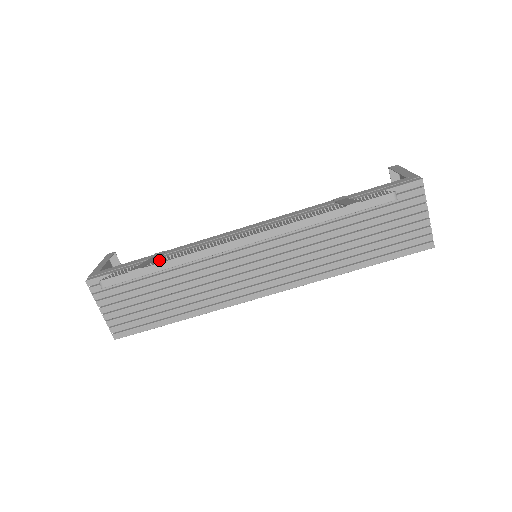
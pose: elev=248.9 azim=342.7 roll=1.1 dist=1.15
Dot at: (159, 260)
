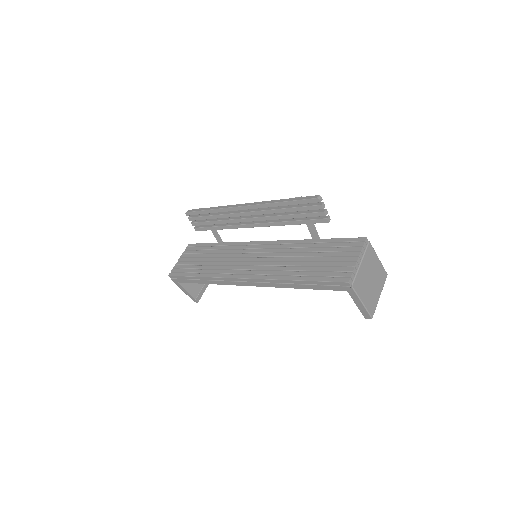
Dot at: (215, 219)
